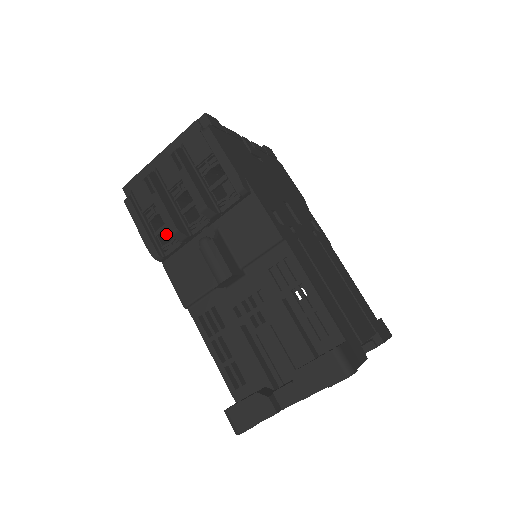
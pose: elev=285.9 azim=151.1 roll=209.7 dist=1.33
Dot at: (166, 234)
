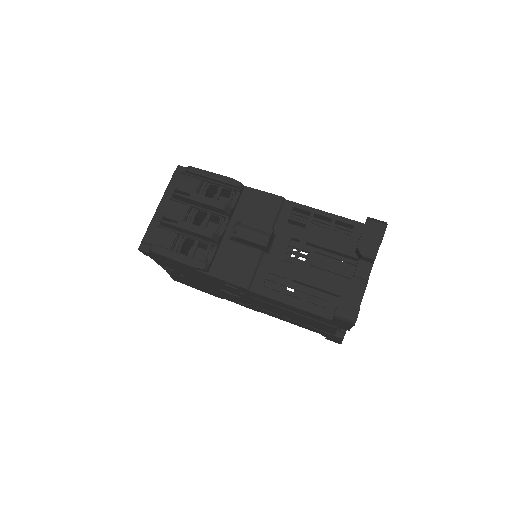
Dot at: occluded
